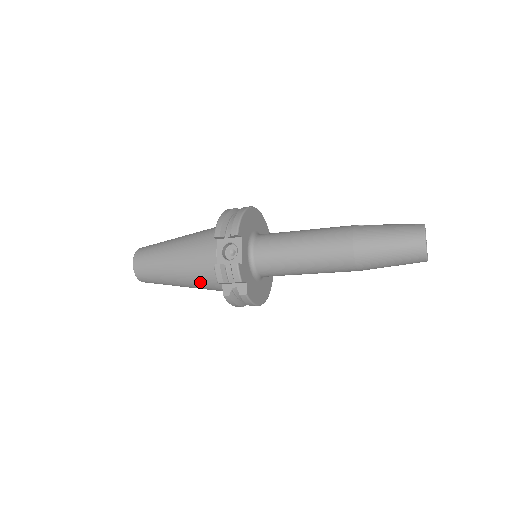
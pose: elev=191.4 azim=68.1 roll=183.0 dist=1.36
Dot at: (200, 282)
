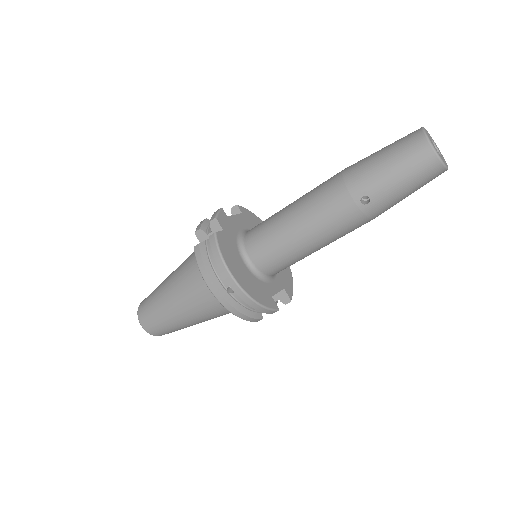
Dot at: (185, 271)
